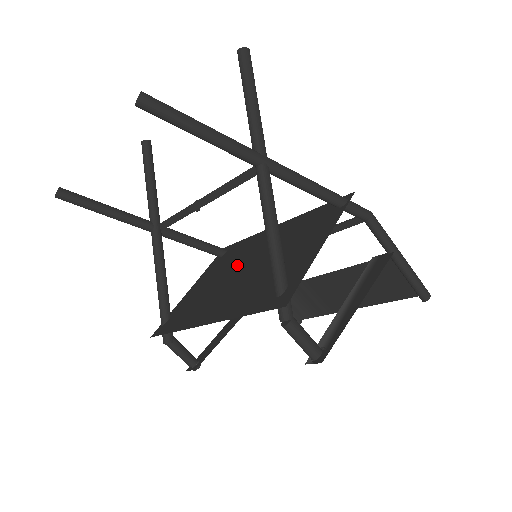
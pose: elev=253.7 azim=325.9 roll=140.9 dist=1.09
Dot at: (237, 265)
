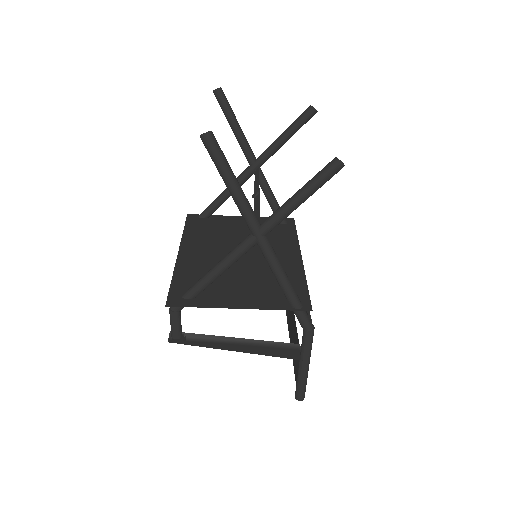
Dot at: occluded
